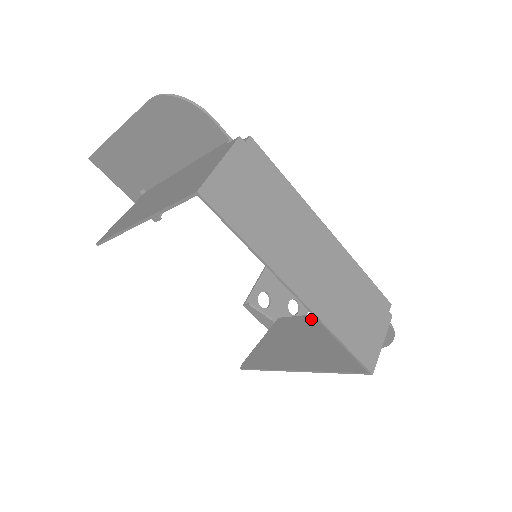
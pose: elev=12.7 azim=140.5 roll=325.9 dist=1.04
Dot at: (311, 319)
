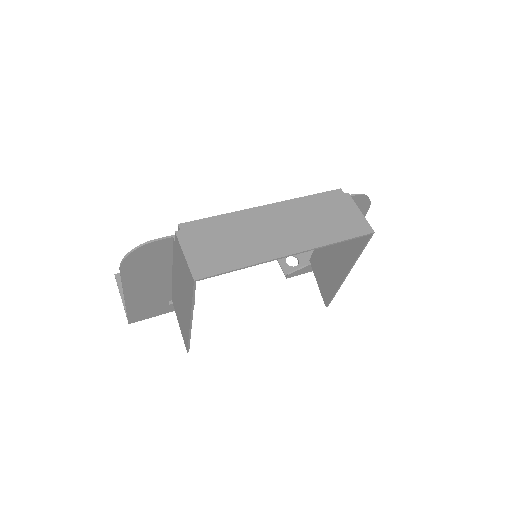
Dot at: occluded
